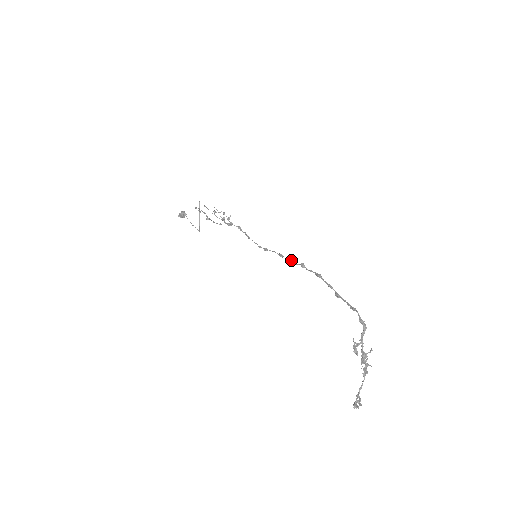
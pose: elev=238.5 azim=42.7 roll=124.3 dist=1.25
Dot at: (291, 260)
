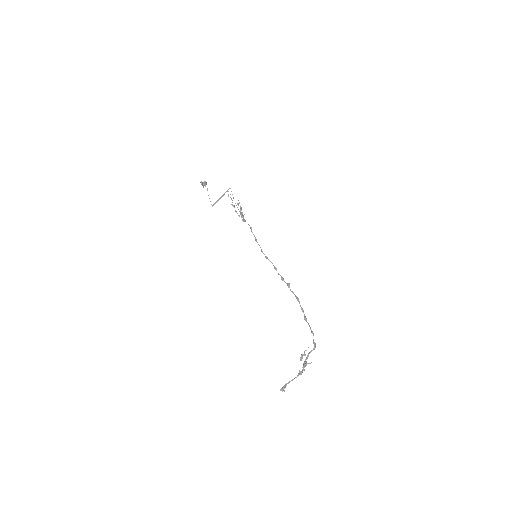
Dot at: occluded
